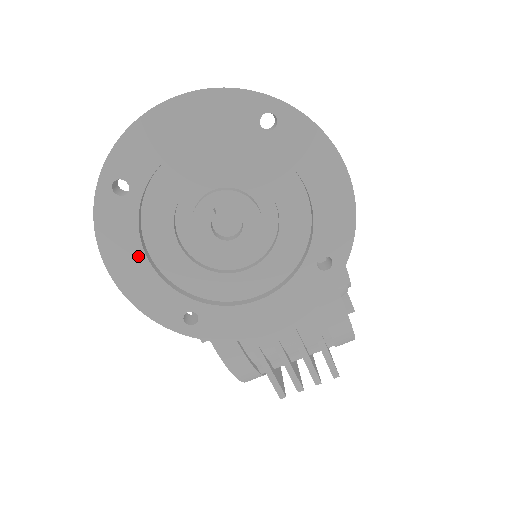
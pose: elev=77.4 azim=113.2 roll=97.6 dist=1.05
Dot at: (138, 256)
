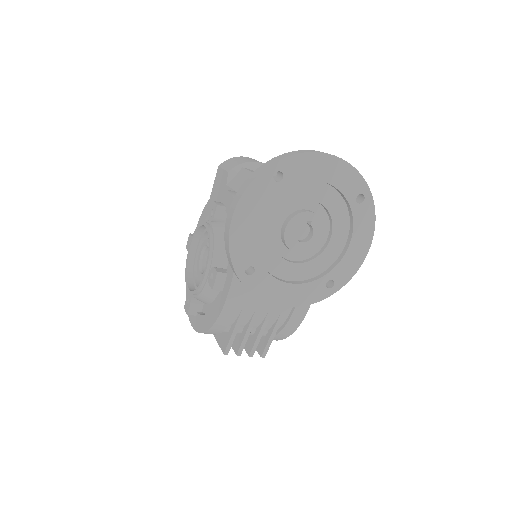
Dot at: (255, 217)
